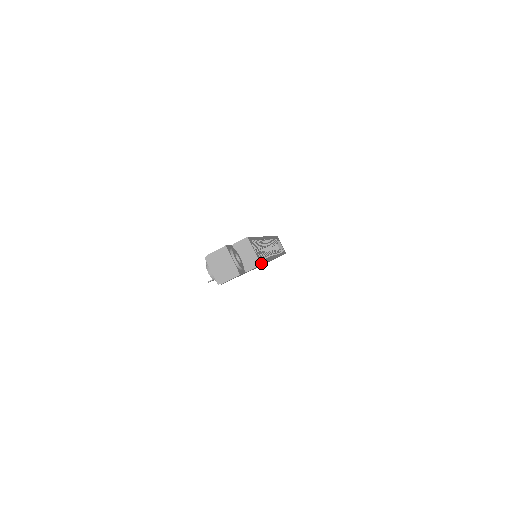
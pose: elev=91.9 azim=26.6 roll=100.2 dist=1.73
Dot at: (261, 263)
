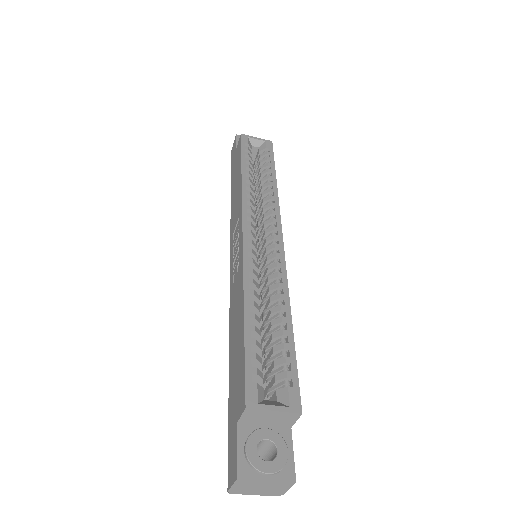
Dot at: (298, 405)
